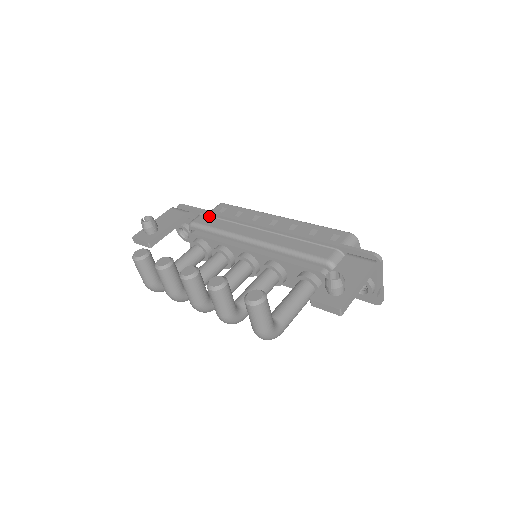
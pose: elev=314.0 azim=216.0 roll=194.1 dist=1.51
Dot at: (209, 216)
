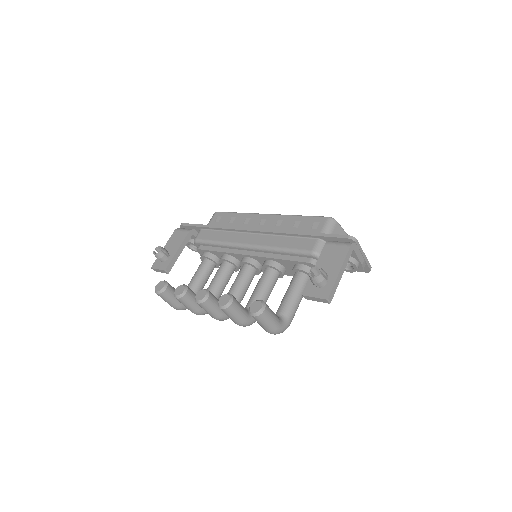
Dot at: (208, 230)
